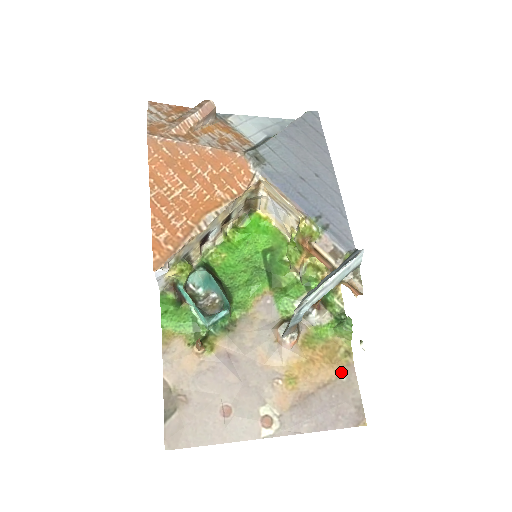
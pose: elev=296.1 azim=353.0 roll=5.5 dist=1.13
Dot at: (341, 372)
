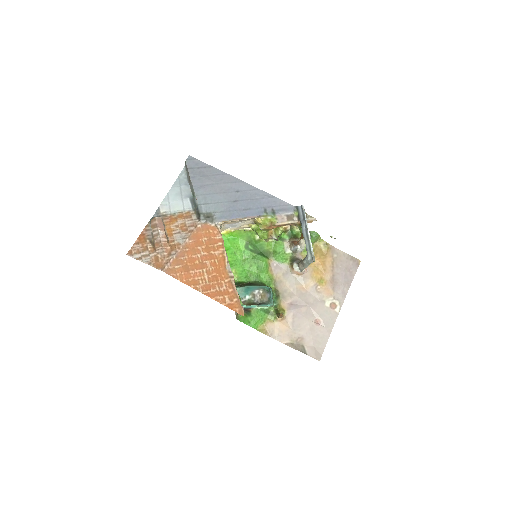
Dot at: (332, 255)
